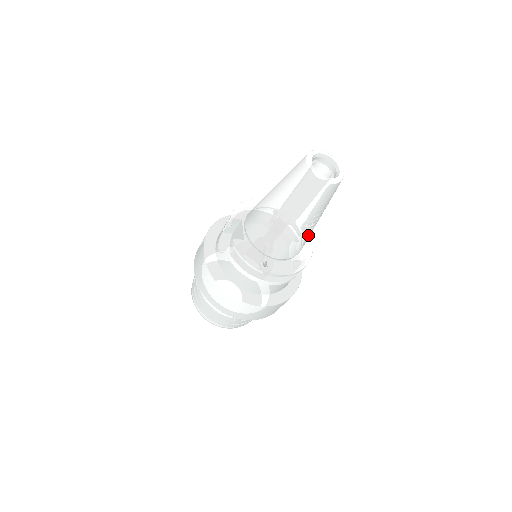
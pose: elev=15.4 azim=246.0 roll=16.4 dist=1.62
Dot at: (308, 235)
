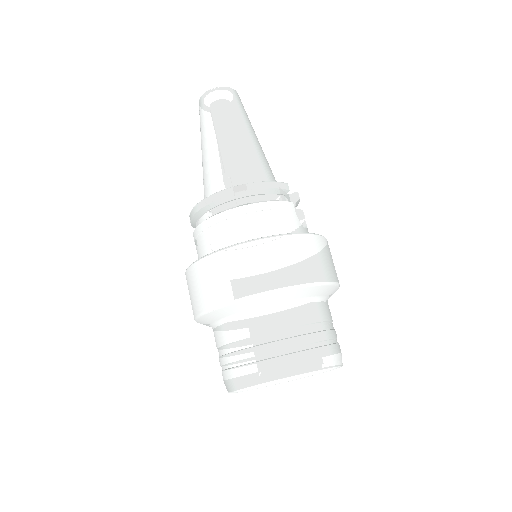
Dot at: (242, 152)
